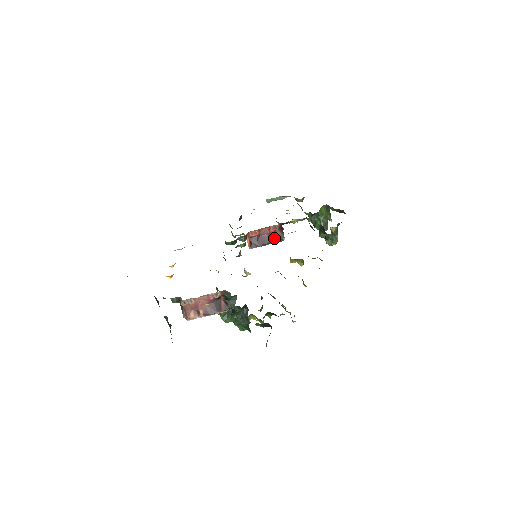
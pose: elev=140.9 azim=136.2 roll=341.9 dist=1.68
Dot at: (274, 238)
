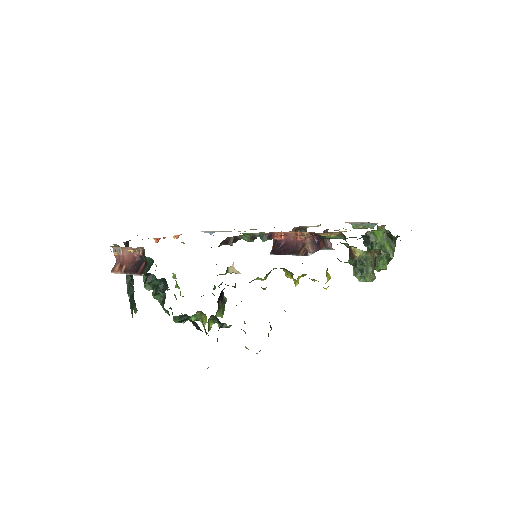
Dot at: (299, 249)
